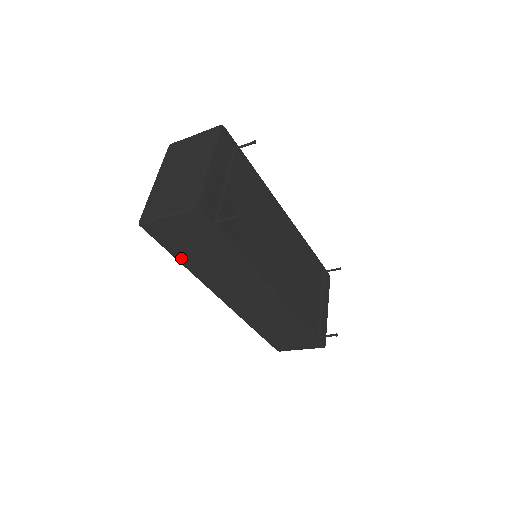
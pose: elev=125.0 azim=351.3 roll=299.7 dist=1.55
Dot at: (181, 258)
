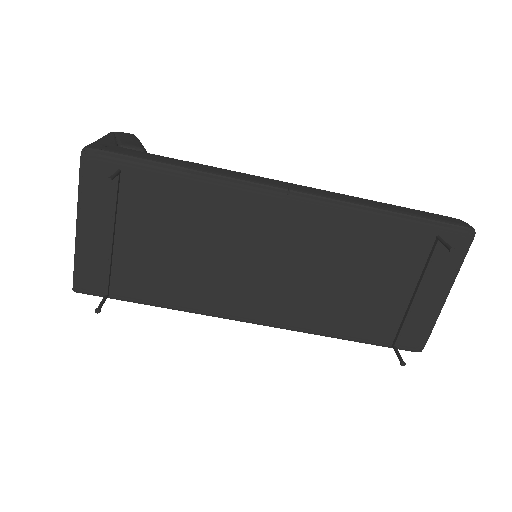
Dot at: occluded
